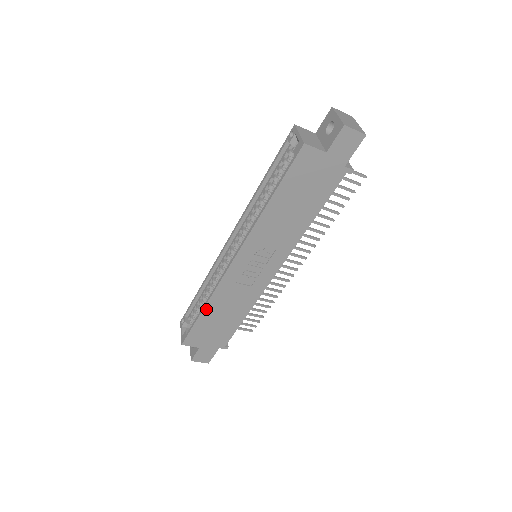
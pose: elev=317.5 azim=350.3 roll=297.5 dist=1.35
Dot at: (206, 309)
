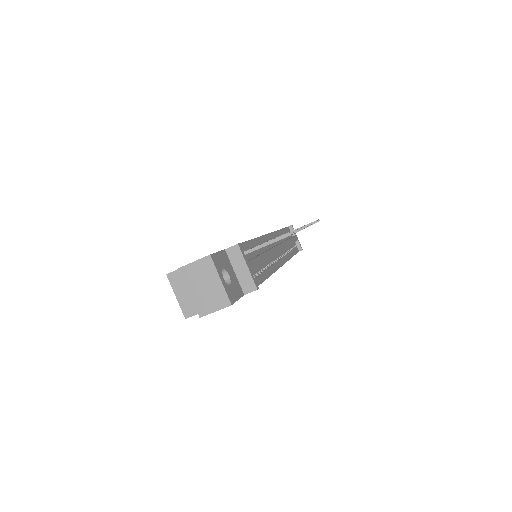
Dot at: occluded
